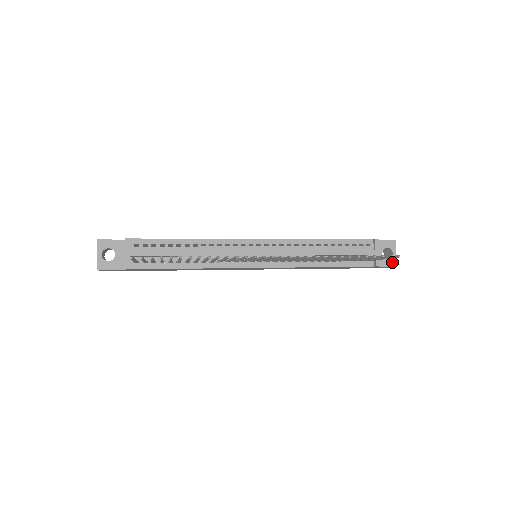
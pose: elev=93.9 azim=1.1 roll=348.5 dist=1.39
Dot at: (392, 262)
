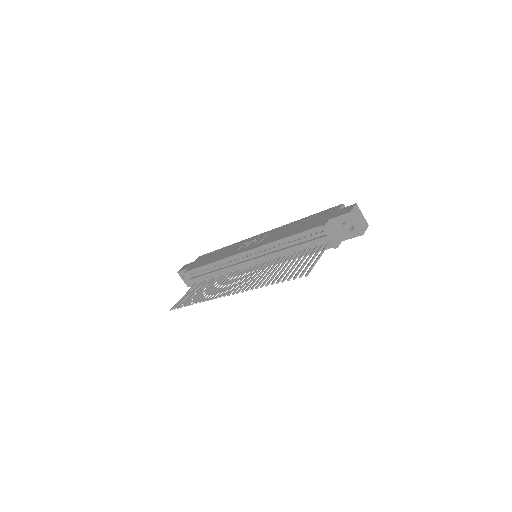
Dot at: (357, 232)
